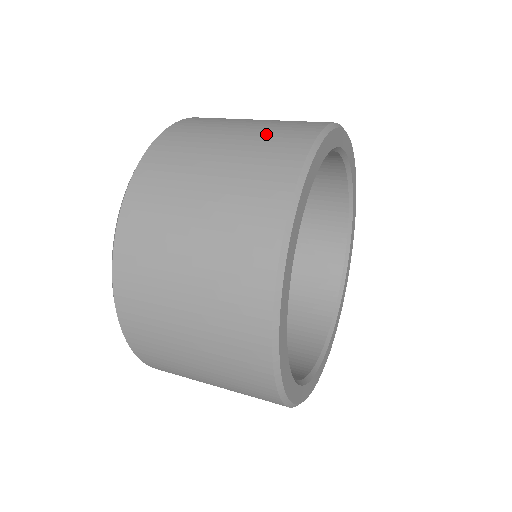
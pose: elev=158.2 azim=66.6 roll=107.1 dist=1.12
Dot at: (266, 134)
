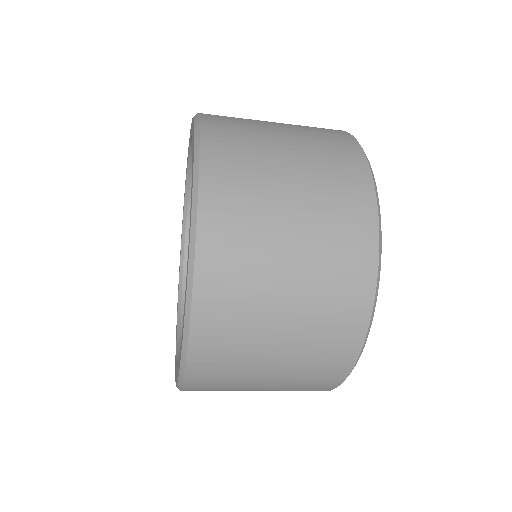
Dot at: occluded
